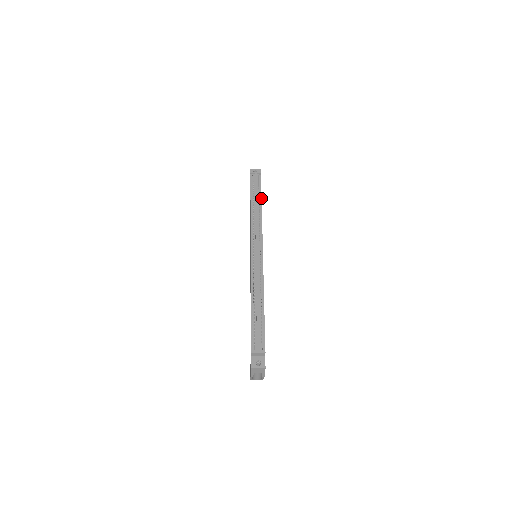
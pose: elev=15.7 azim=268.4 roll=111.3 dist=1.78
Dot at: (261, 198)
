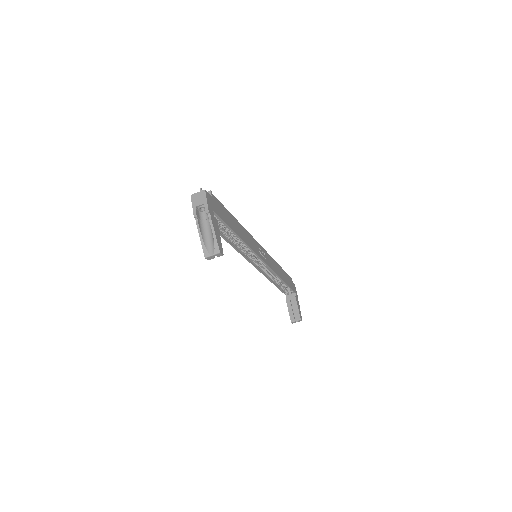
Dot at: (281, 268)
